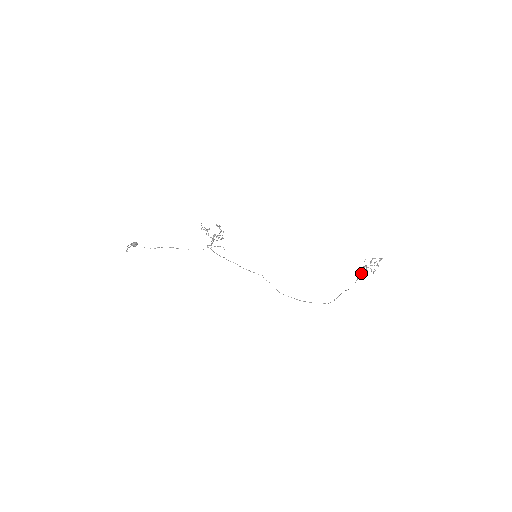
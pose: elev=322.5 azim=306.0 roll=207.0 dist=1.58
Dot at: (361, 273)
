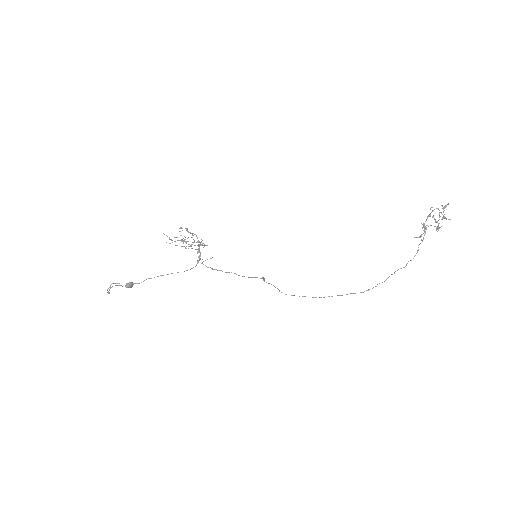
Dot at: (423, 238)
